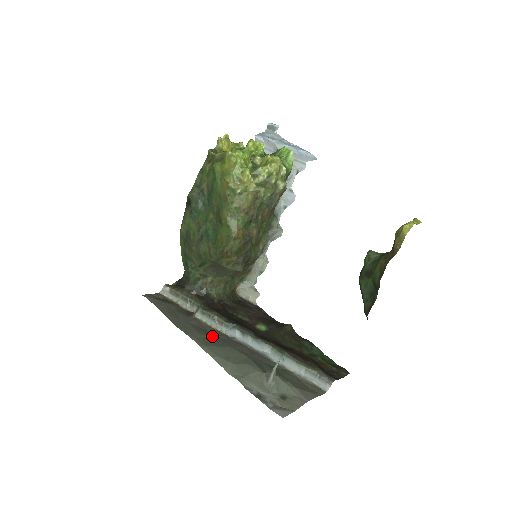
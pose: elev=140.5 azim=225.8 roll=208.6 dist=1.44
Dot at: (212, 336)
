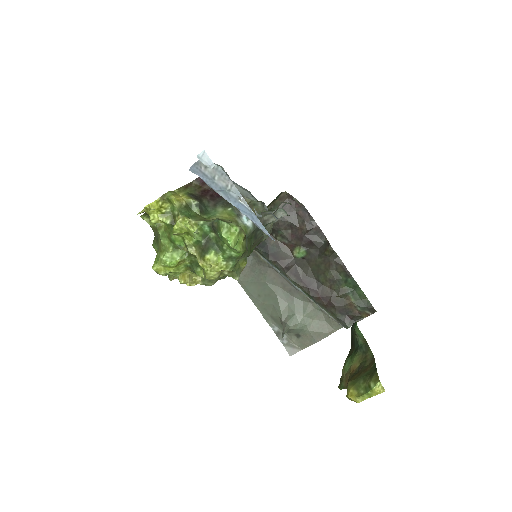
Dot at: (251, 264)
